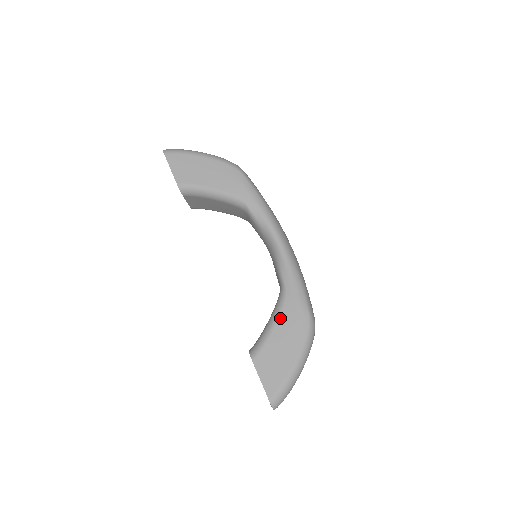
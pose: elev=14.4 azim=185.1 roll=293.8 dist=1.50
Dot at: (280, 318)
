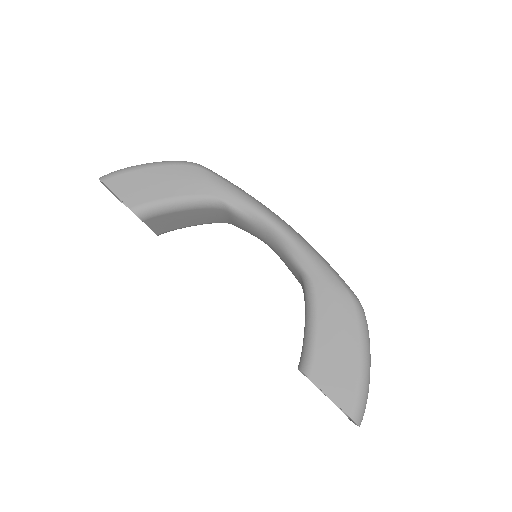
Dot at: (318, 312)
